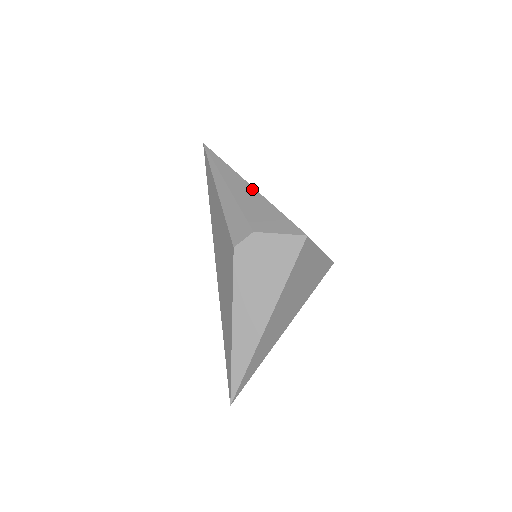
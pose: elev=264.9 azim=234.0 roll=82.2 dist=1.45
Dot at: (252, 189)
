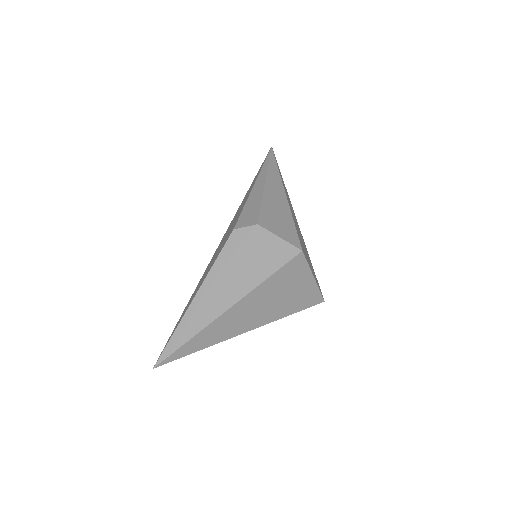
Dot at: (284, 195)
